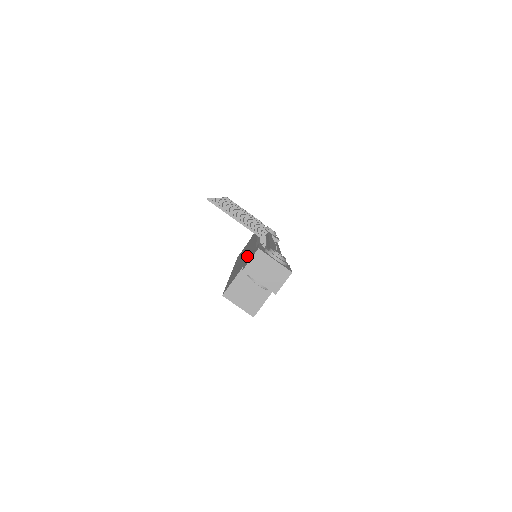
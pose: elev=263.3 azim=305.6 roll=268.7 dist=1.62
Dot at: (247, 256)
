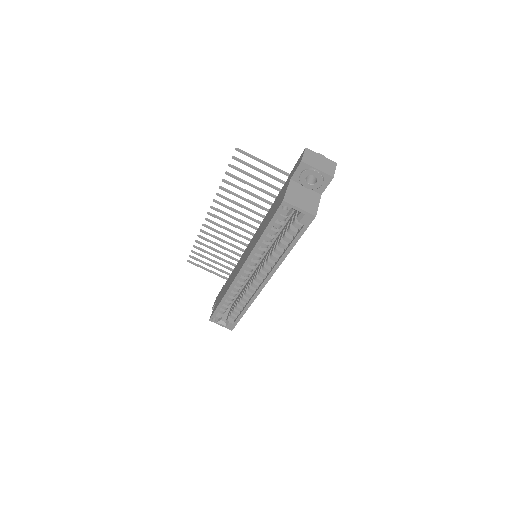
Dot at: (275, 202)
